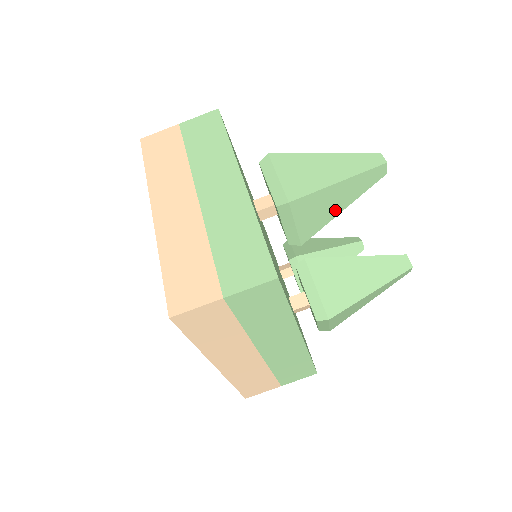
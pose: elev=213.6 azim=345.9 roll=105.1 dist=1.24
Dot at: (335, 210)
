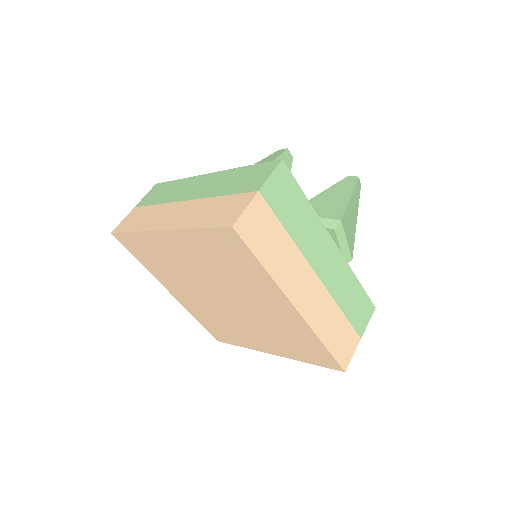
Dot at: occluded
